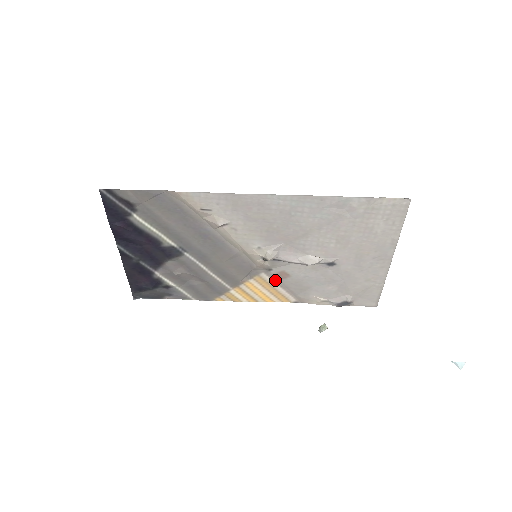
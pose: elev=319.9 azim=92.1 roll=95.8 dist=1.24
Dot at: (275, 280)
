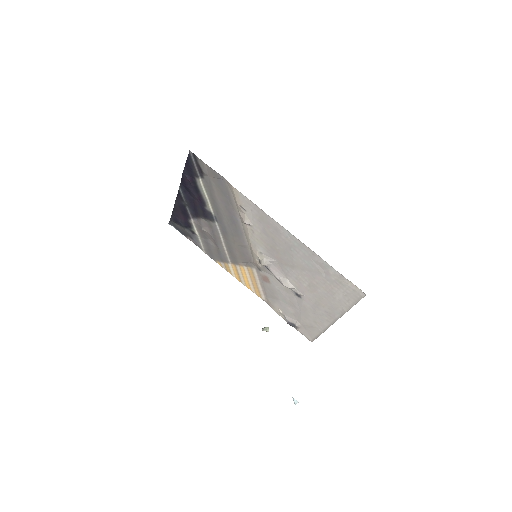
Dot at: (260, 278)
